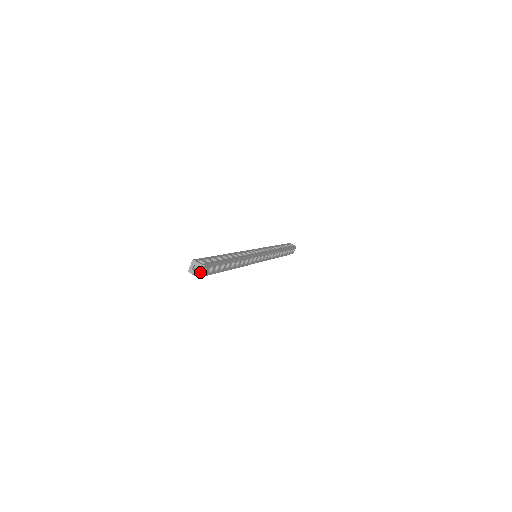
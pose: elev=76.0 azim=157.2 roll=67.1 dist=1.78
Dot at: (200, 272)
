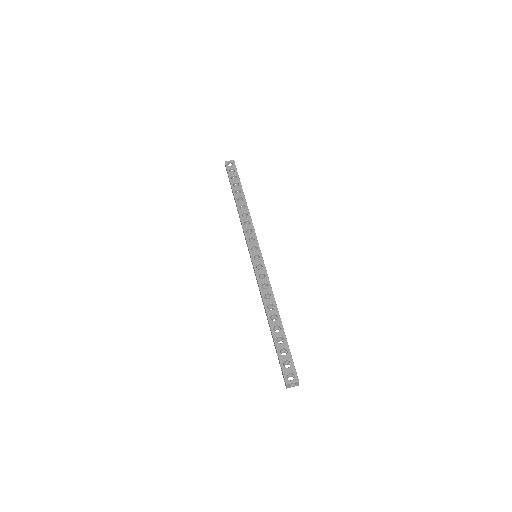
Dot at: (298, 384)
